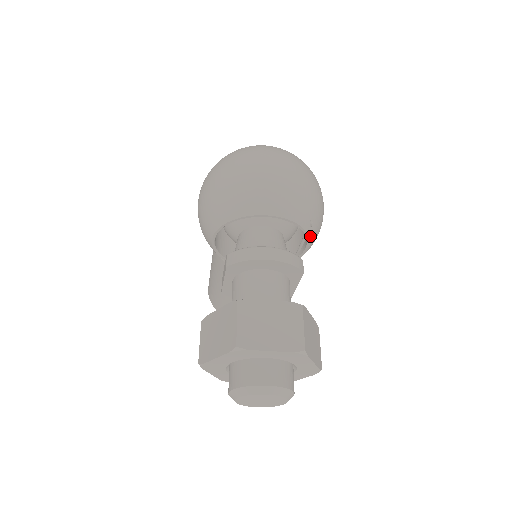
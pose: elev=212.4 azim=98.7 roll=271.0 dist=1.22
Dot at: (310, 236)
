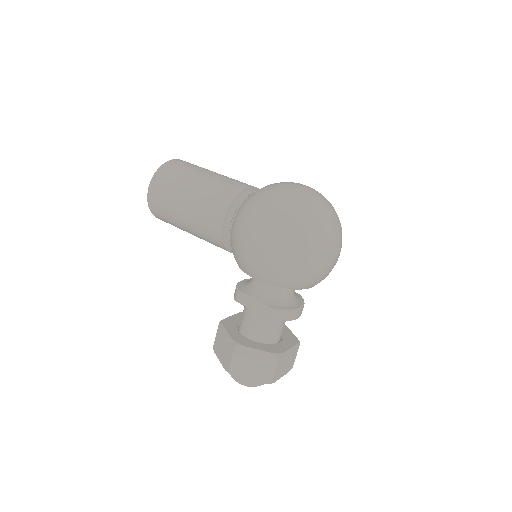
Dot at: occluded
